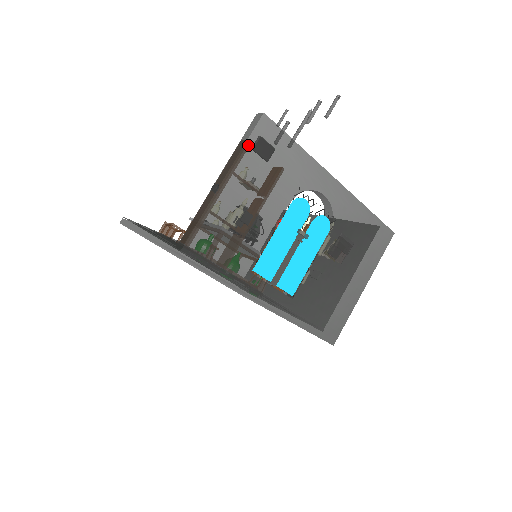
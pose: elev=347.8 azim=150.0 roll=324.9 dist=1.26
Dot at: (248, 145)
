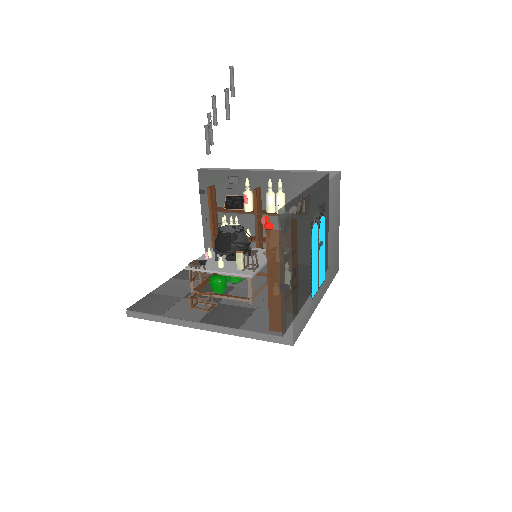
Dot at: (292, 243)
